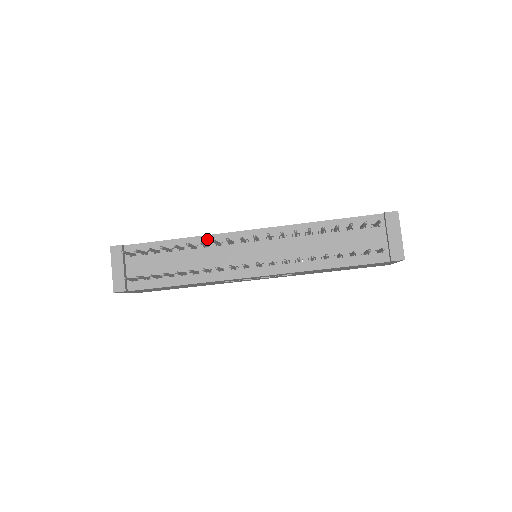
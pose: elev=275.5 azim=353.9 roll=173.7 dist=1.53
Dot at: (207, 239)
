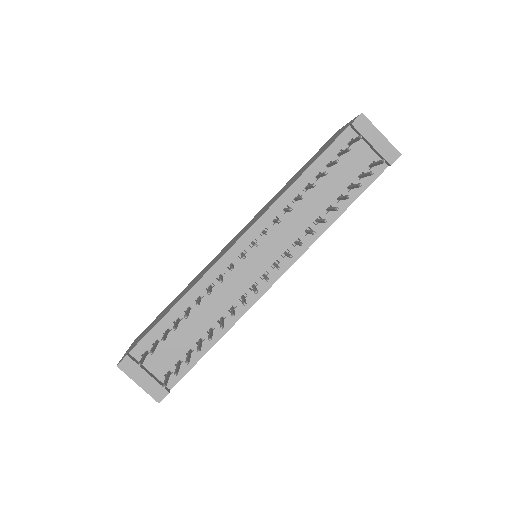
Dot at: (205, 281)
